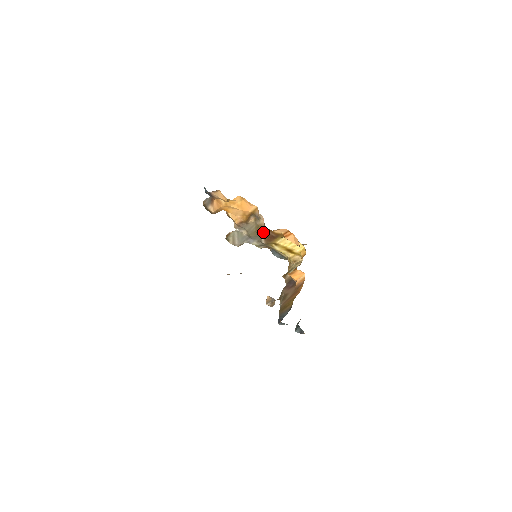
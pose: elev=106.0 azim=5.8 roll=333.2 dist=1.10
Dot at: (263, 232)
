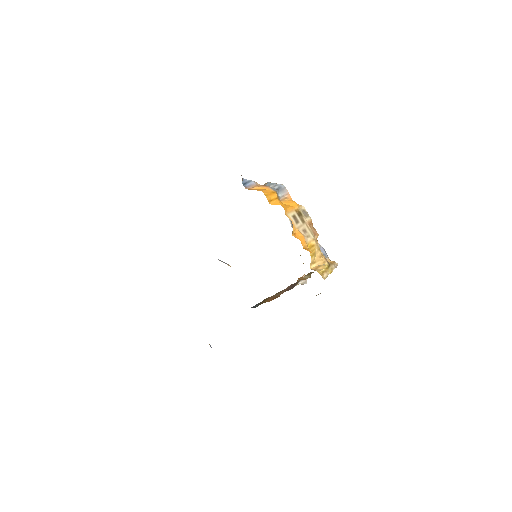
Dot at: occluded
